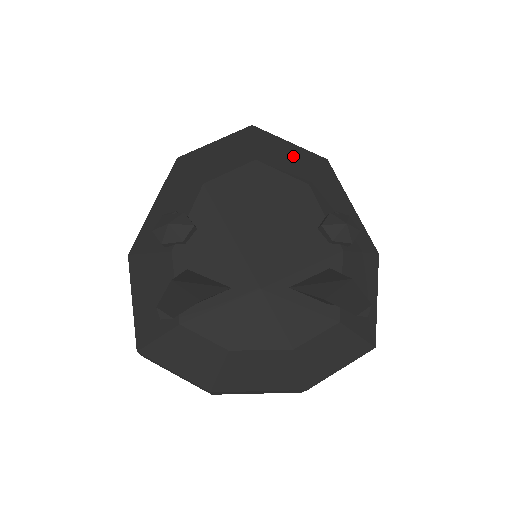
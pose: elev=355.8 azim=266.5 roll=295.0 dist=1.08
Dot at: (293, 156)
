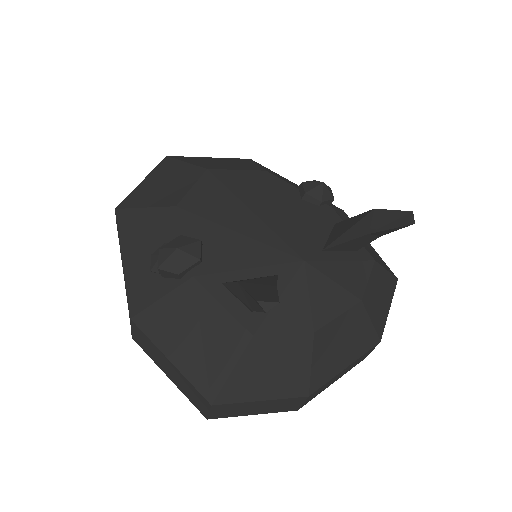
Dot at: (227, 162)
